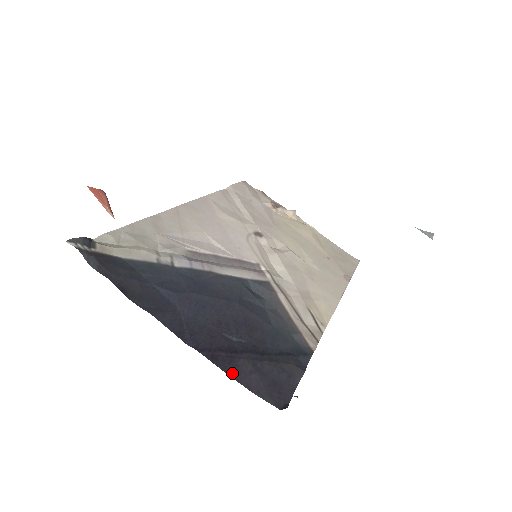
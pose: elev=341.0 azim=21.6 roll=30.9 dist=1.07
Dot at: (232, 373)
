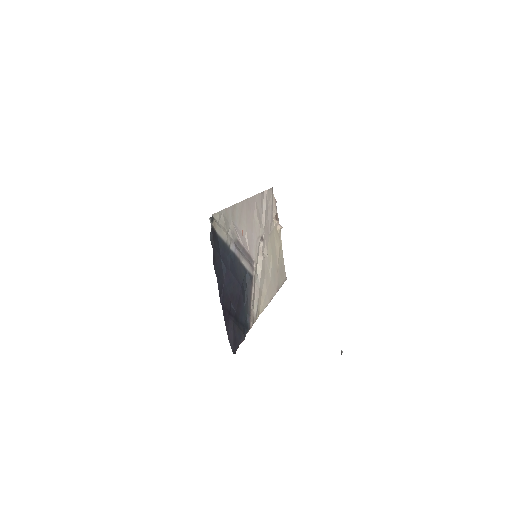
Dot at: (227, 326)
